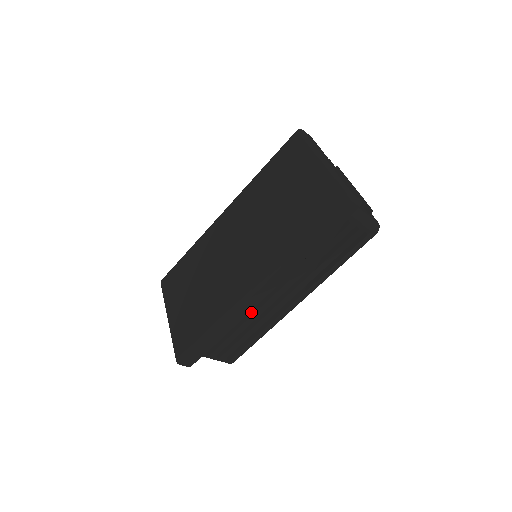
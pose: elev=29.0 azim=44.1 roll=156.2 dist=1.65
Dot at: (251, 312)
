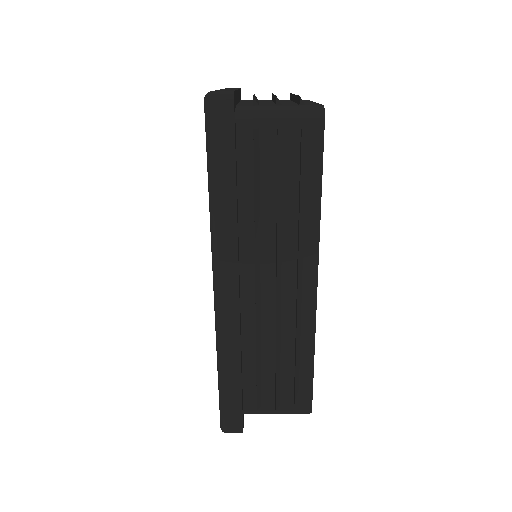
Dot at: (255, 325)
